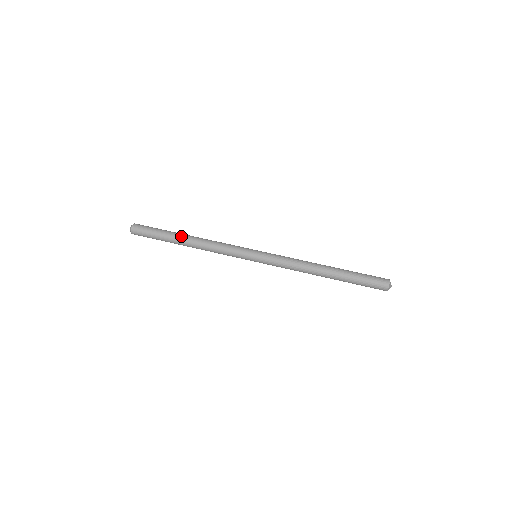
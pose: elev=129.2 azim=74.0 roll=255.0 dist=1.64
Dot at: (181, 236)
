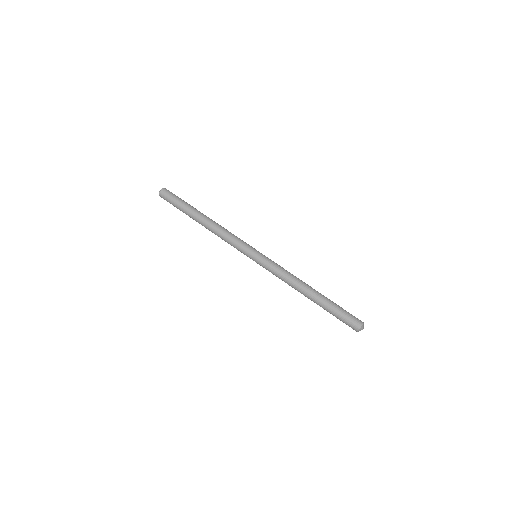
Dot at: (197, 217)
